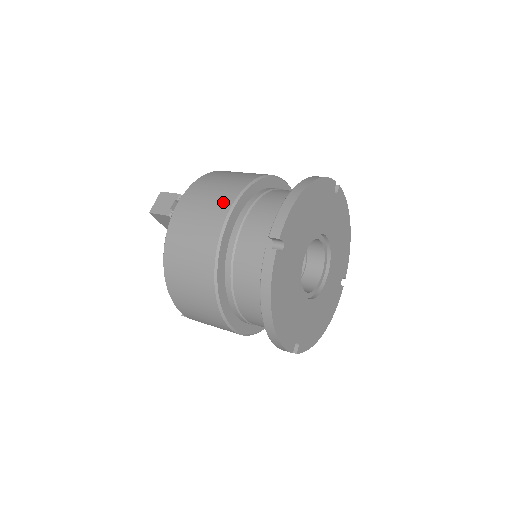
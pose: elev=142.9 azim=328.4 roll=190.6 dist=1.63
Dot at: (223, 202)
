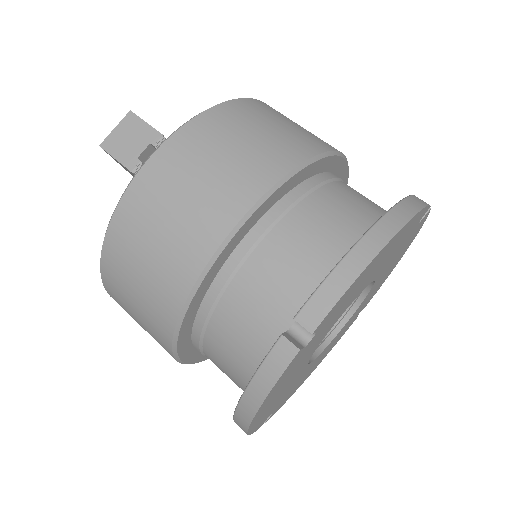
Dot at: (234, 196)
